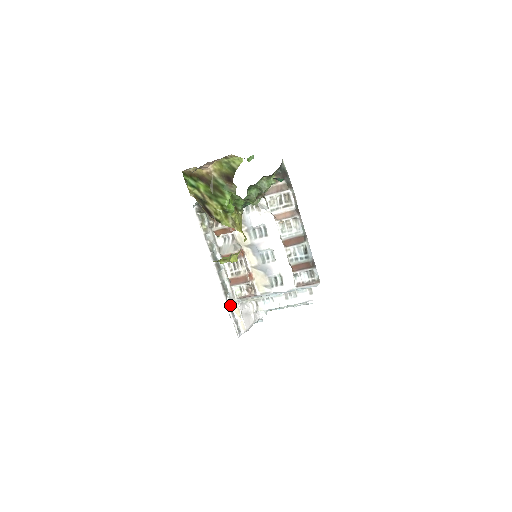
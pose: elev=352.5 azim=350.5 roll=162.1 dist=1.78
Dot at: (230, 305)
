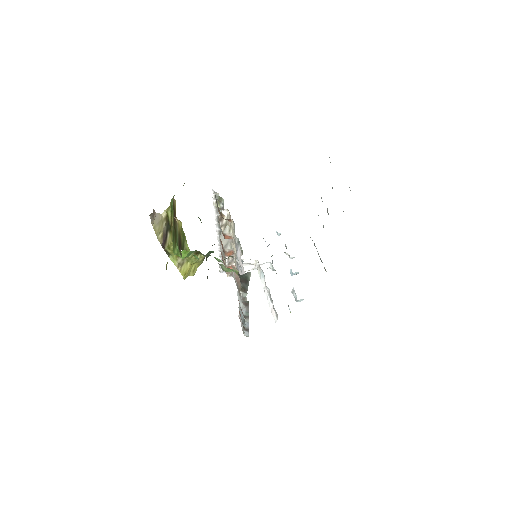
Dot at: occluded
